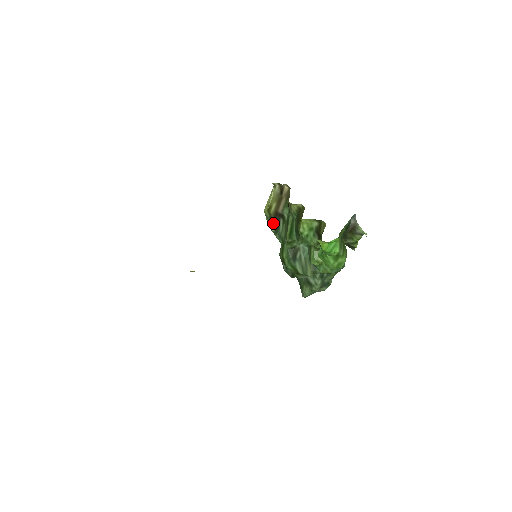
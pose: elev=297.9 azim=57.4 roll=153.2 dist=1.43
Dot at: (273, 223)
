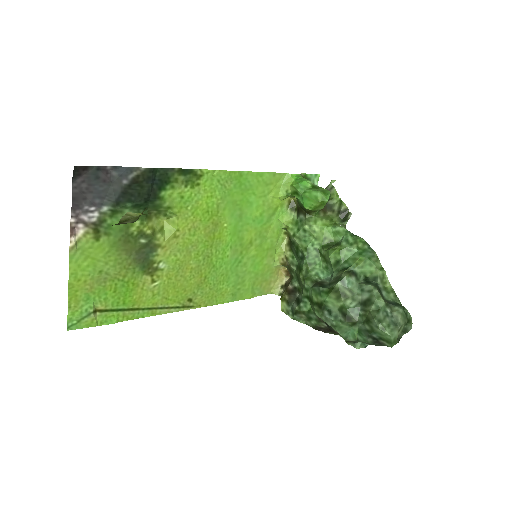
Dot at: (293, 305)
